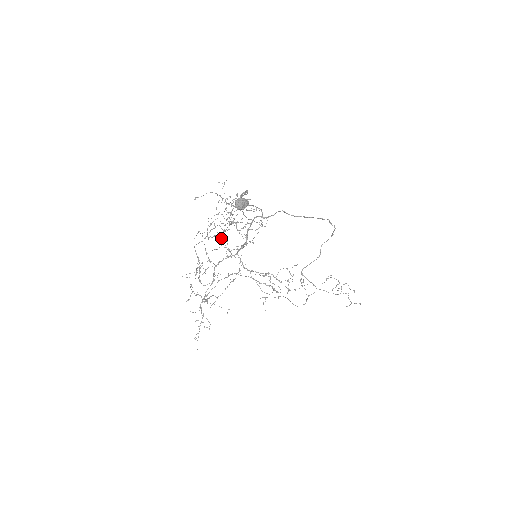
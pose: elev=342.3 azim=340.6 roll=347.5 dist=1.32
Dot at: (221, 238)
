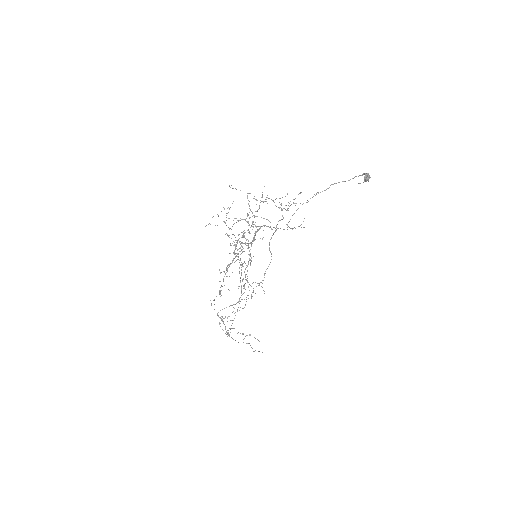
Dot at: occluded
